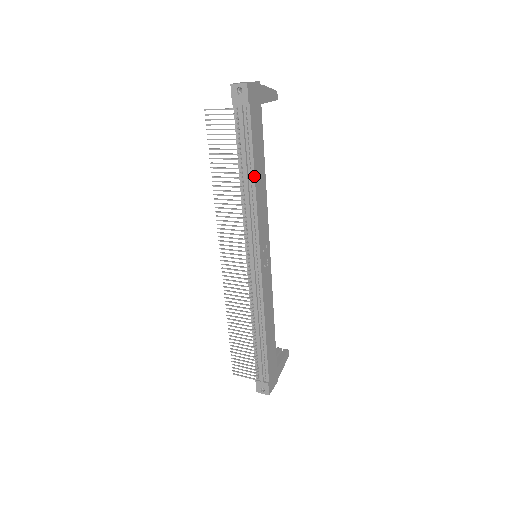
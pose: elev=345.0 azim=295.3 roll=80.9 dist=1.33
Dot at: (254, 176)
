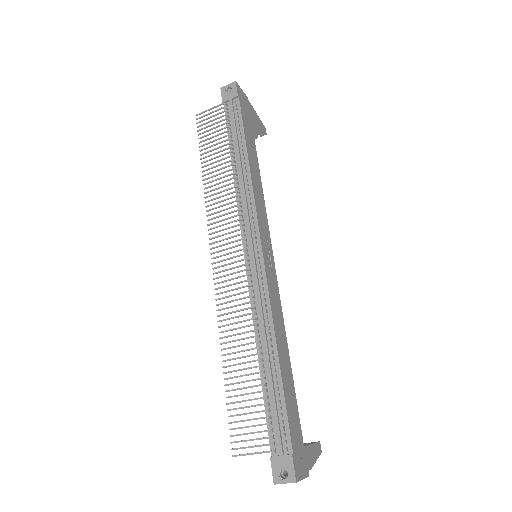
Dot at: (247, 156)
